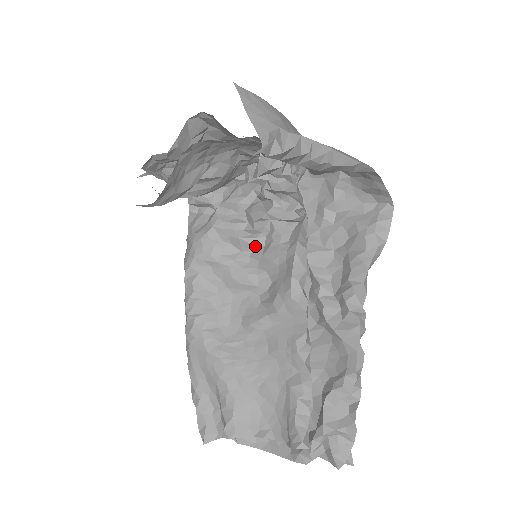
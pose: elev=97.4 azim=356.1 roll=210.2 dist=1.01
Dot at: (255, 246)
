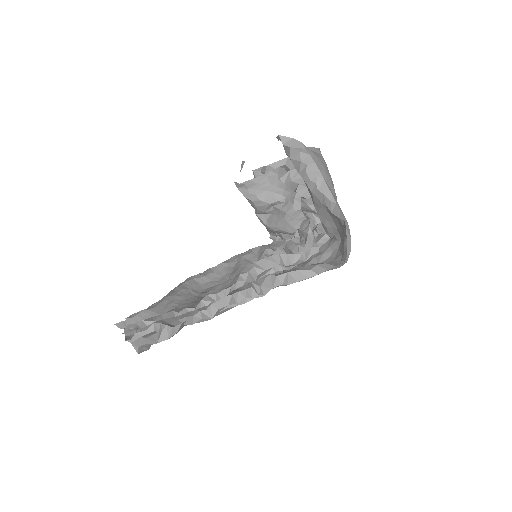
Dot at: occluded
